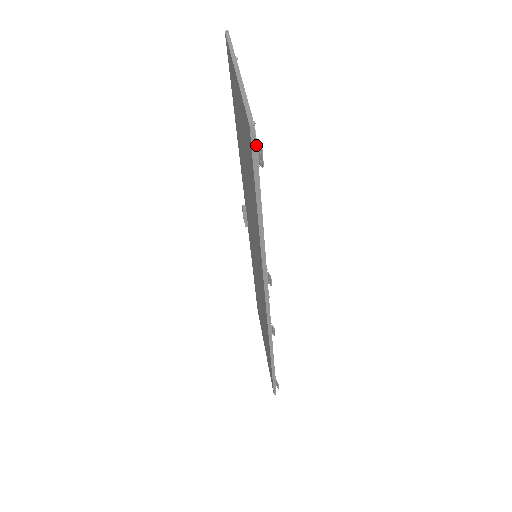
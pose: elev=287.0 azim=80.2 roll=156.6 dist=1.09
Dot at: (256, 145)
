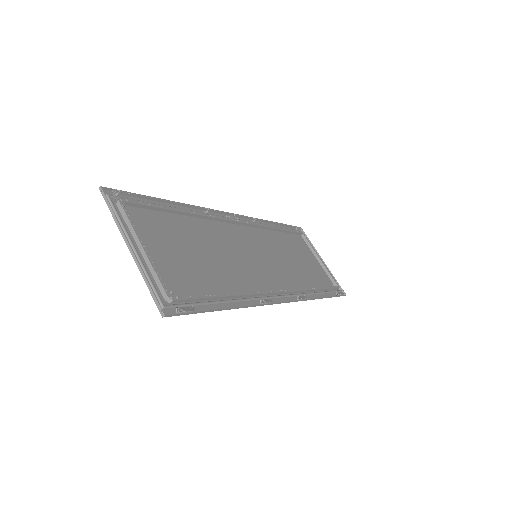
Dot at: (178, 309)
